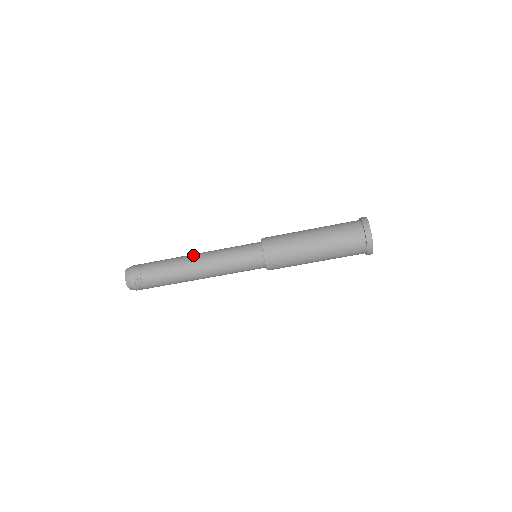
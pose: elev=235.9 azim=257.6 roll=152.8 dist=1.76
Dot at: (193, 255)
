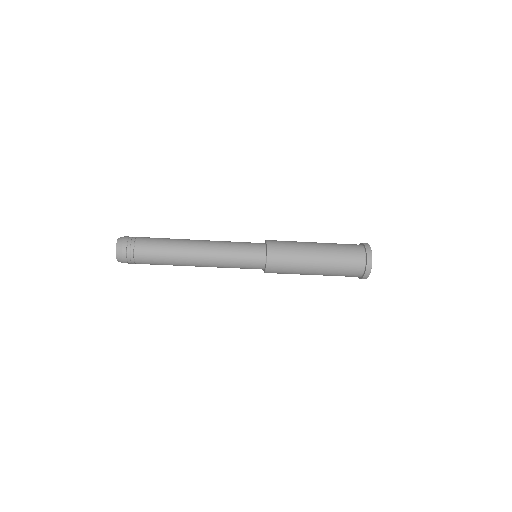
Dot at: (194, 240)
